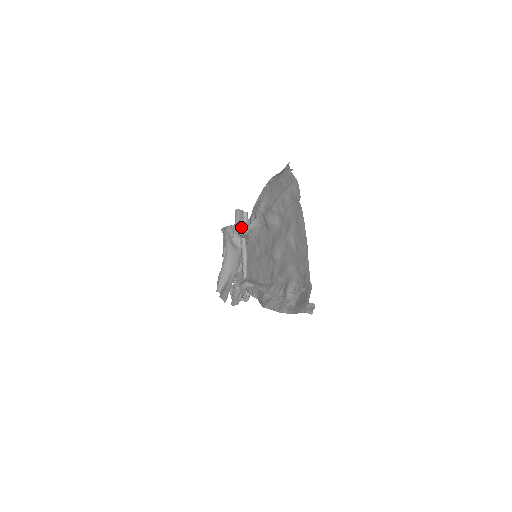
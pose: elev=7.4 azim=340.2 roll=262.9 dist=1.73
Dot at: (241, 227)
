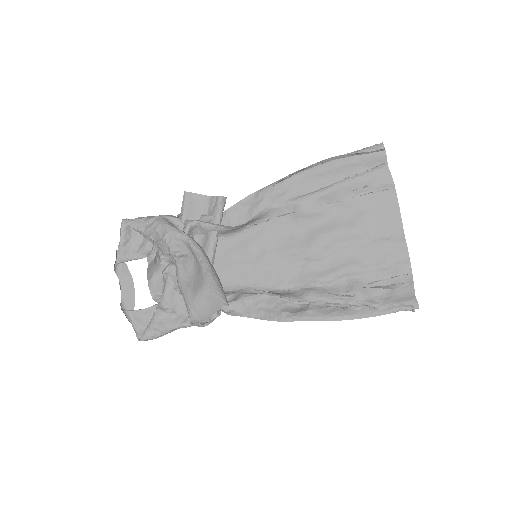
Dot at: (212, 217)
